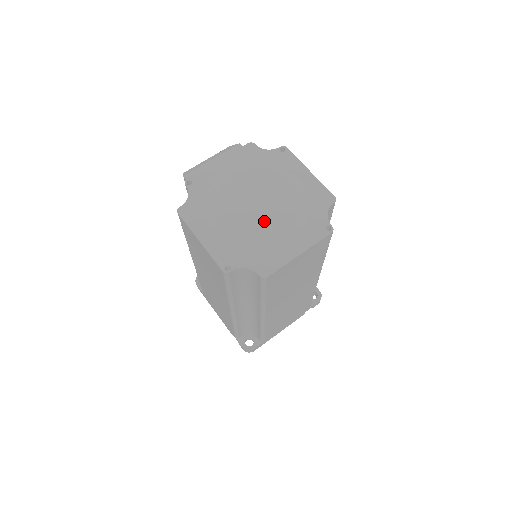
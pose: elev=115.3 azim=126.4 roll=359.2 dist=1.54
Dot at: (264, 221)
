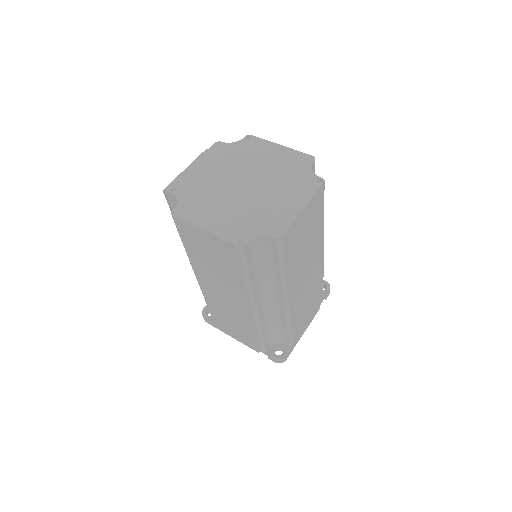
Dot at: (258, 194)
